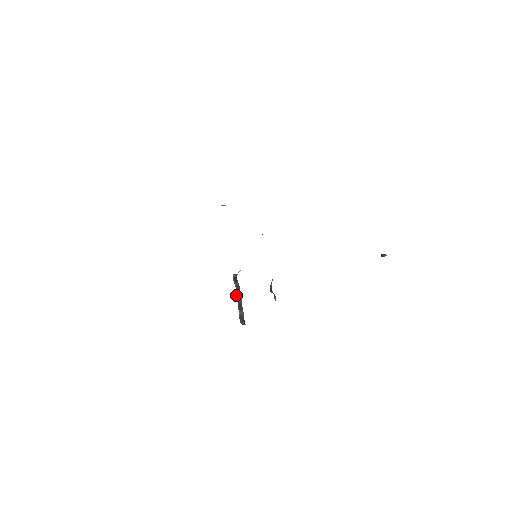
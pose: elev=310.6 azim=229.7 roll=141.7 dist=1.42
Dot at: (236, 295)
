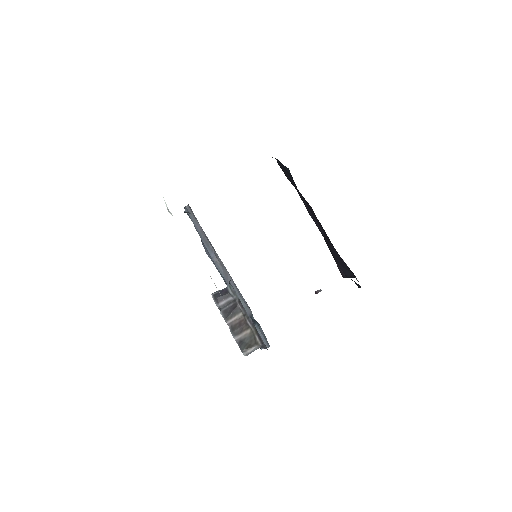
Dot at: (224, 318)
